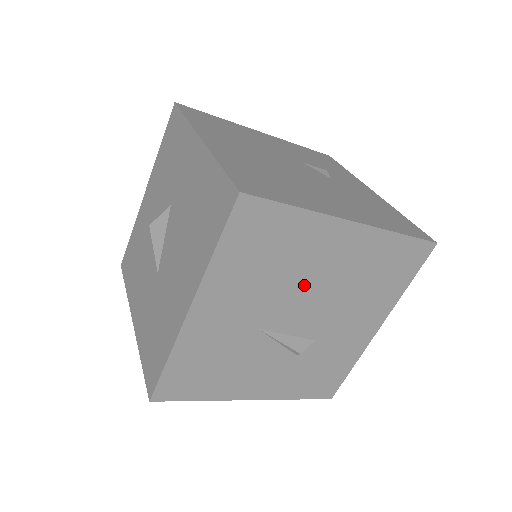
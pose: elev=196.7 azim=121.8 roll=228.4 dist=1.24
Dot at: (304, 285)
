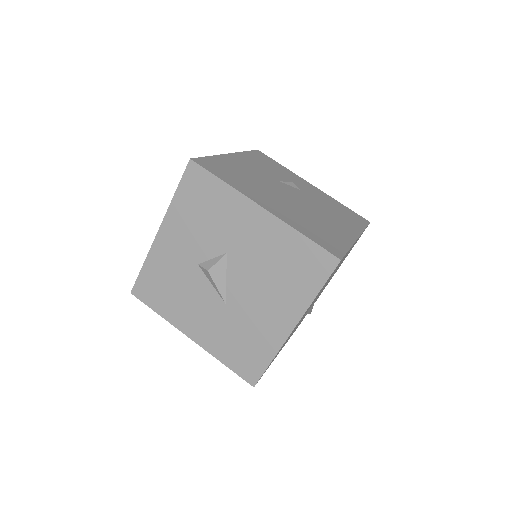
Dot at: occluded
